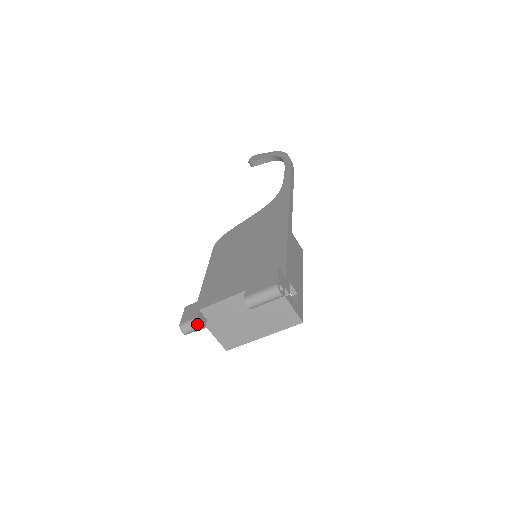
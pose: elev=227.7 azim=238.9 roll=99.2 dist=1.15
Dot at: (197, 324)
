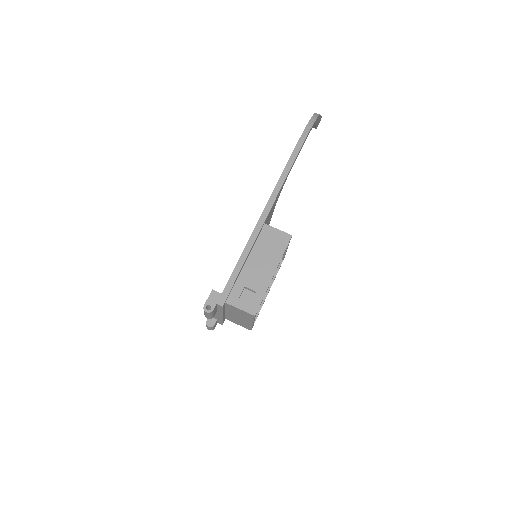
Dot at: (207, 326)
